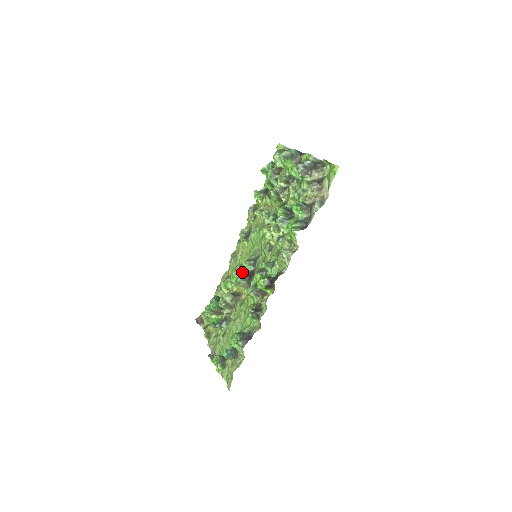
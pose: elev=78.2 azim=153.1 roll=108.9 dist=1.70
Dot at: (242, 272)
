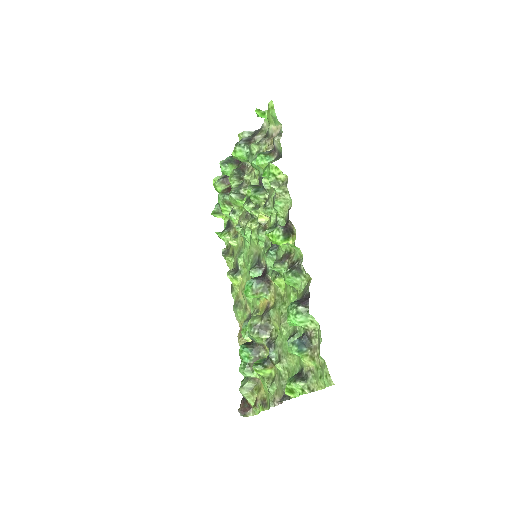
Dot at: (252, 278)
